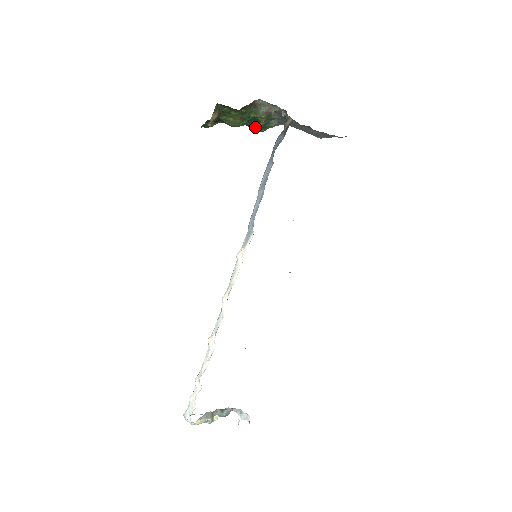
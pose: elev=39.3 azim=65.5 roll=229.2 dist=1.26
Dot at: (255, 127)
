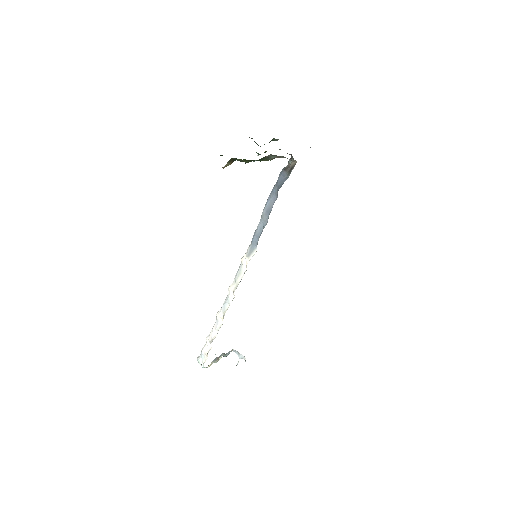
Dot at: occluded
